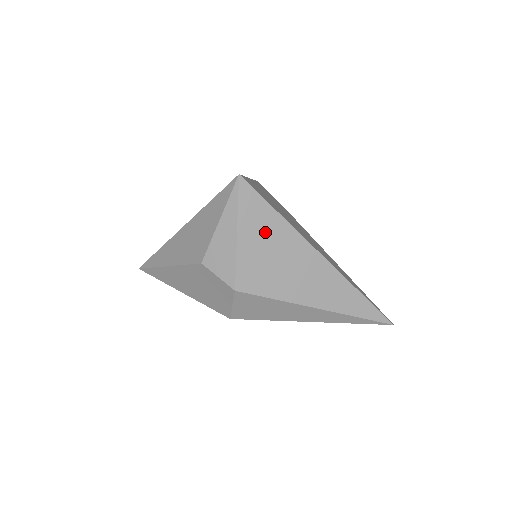
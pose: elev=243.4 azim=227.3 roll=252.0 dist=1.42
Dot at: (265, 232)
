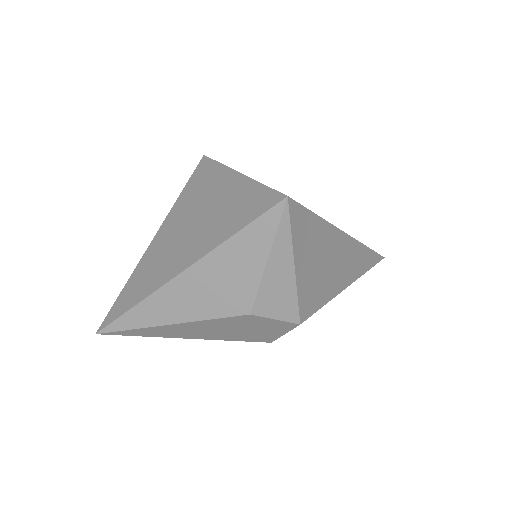
Dot at: (313, 246)
